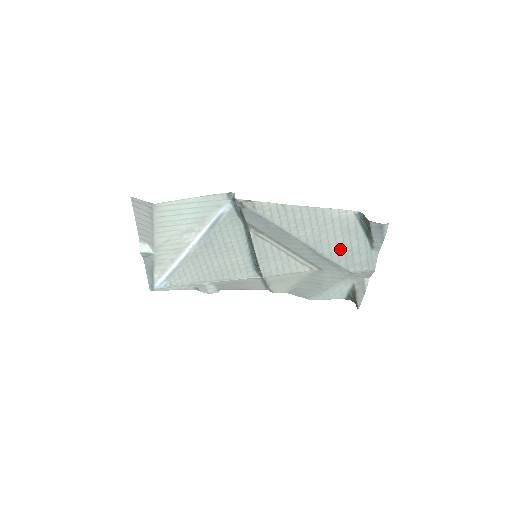
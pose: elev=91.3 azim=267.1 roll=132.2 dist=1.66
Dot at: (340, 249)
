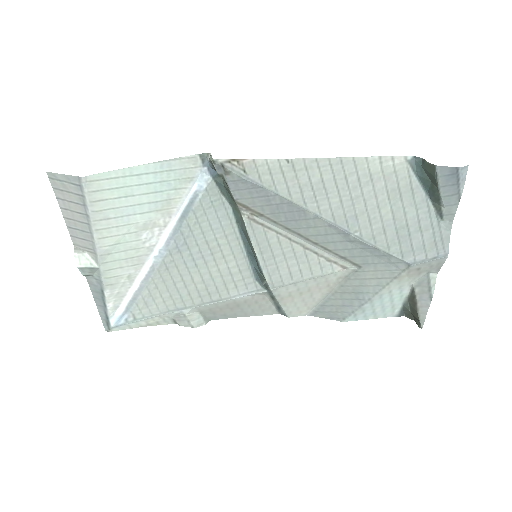
Dot at: (388, 226)
